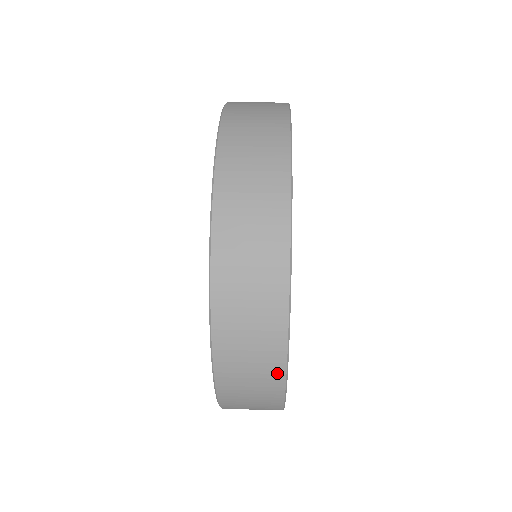
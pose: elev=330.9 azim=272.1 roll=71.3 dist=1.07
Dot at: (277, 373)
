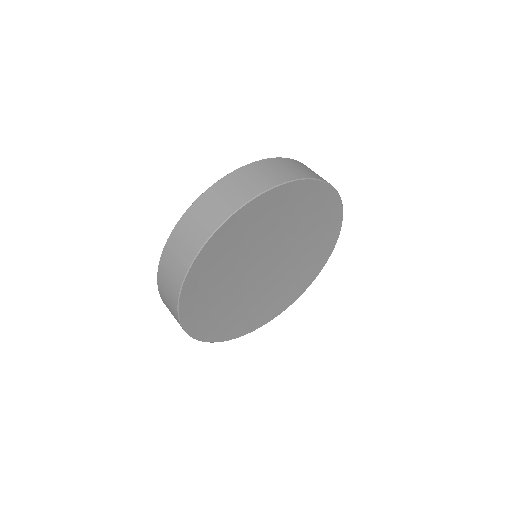
Dot at: (176, 317)
